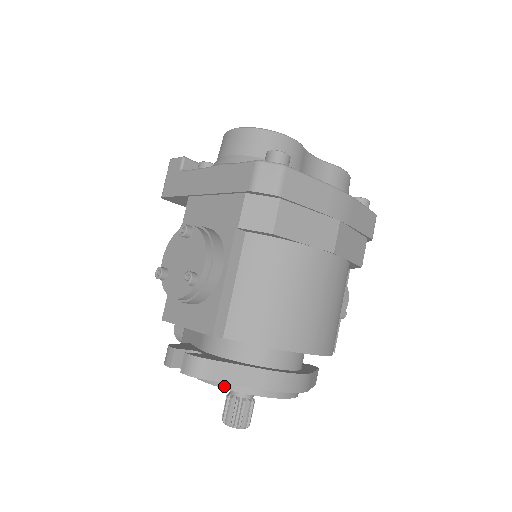
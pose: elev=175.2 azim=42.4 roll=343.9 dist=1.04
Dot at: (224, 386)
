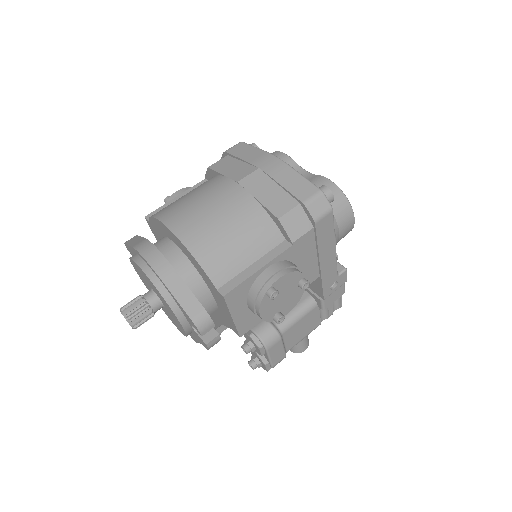
Dot at: occluded
